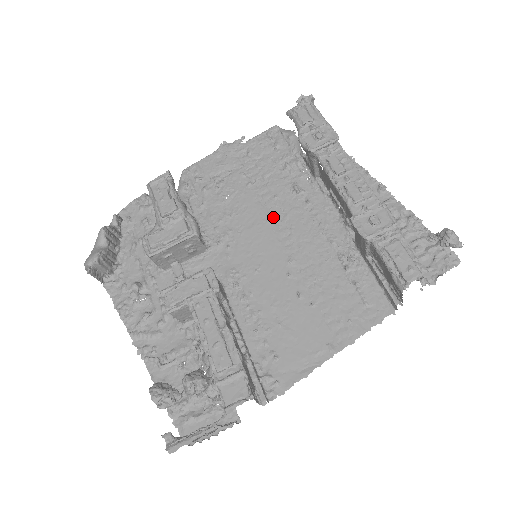
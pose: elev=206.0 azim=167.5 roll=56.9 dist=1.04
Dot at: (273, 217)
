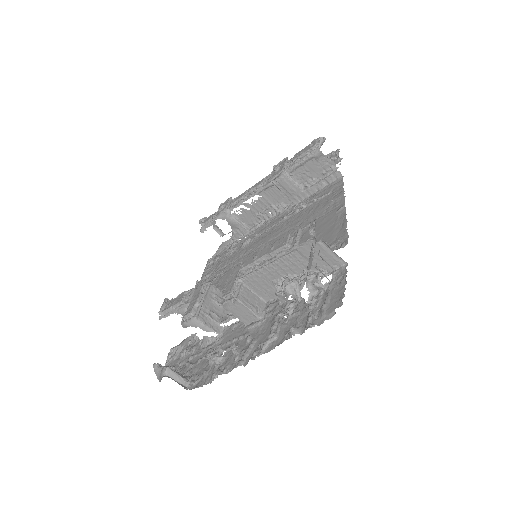
Dot at: occluded
